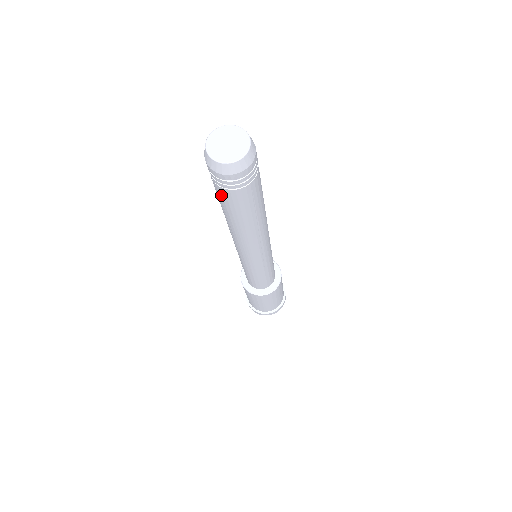
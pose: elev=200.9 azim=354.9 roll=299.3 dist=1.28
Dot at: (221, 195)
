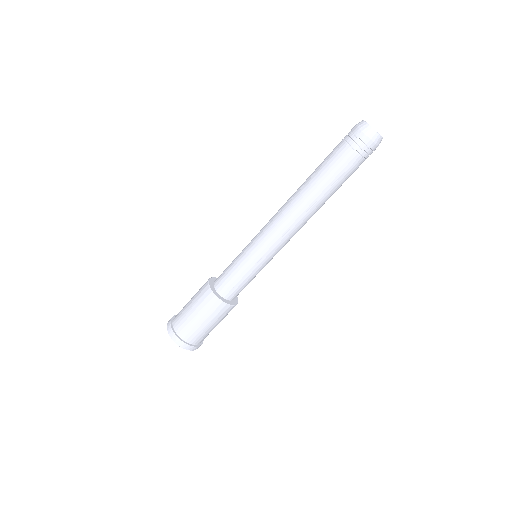
Dot at: (336, 151)
